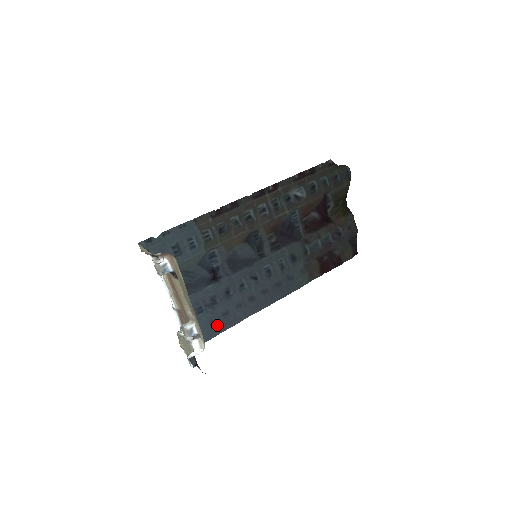
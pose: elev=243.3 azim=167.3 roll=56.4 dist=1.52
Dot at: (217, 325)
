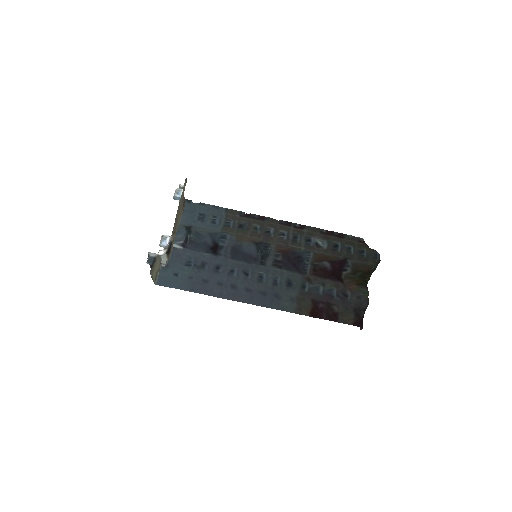
Dot at: (193, 284)
